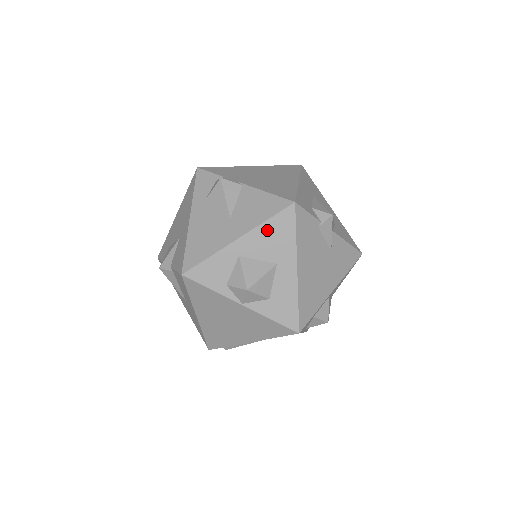
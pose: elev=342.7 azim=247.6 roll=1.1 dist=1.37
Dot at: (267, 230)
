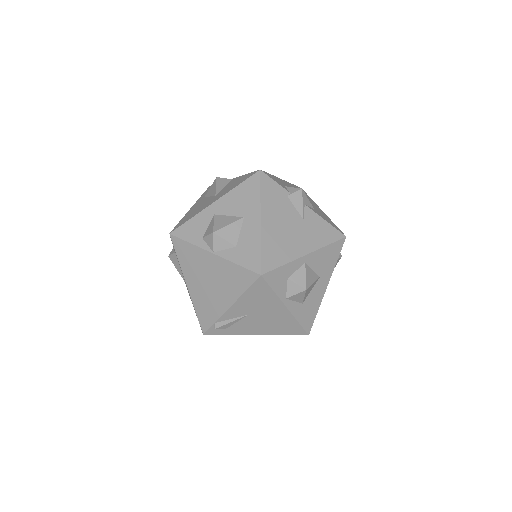
Dot at: (237, 193)
